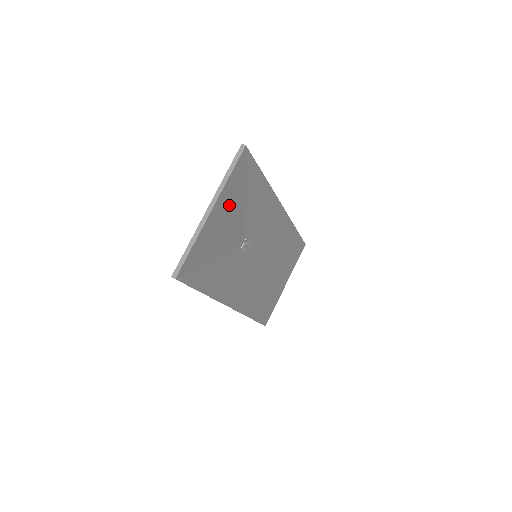
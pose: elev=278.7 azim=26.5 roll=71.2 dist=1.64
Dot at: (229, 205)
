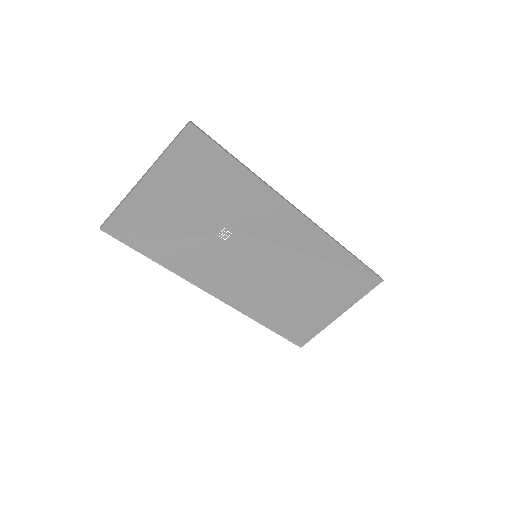
Dot at: (177, 181)
